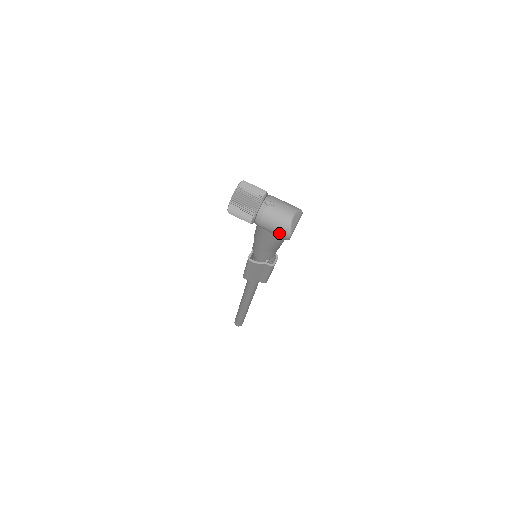
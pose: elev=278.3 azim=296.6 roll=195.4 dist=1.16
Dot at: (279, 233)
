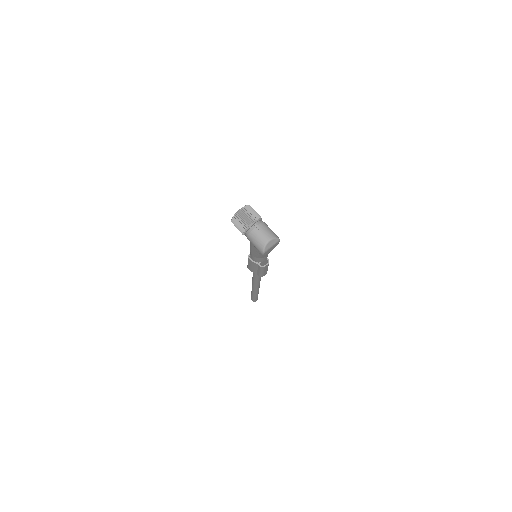
Dot at: (257, 248)
